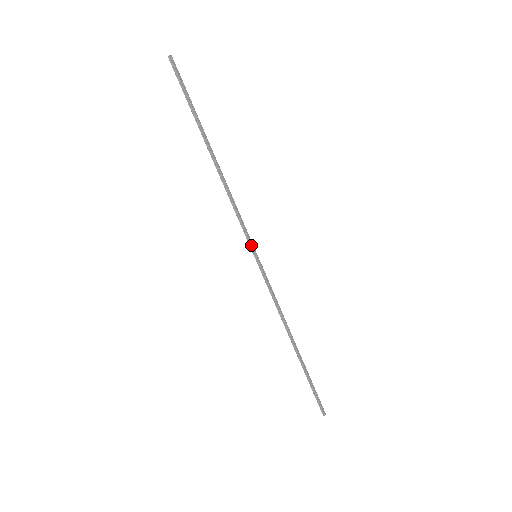
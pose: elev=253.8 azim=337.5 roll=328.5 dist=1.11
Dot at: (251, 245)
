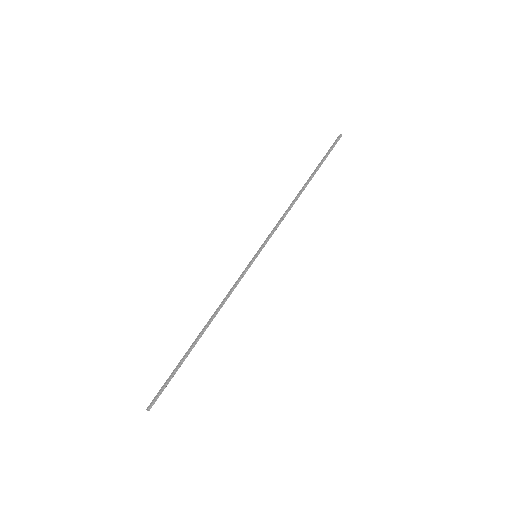
Dot at: (262, 247)
